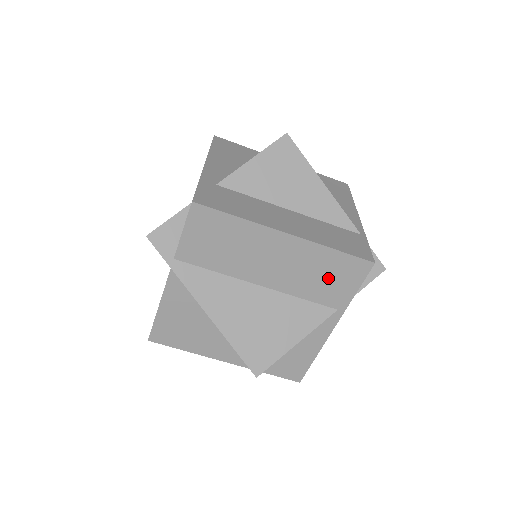
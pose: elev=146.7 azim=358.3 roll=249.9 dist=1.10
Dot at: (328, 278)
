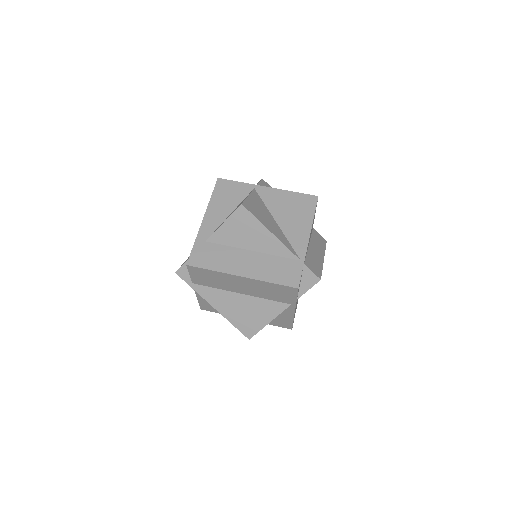
Dot at: (276, 293)
